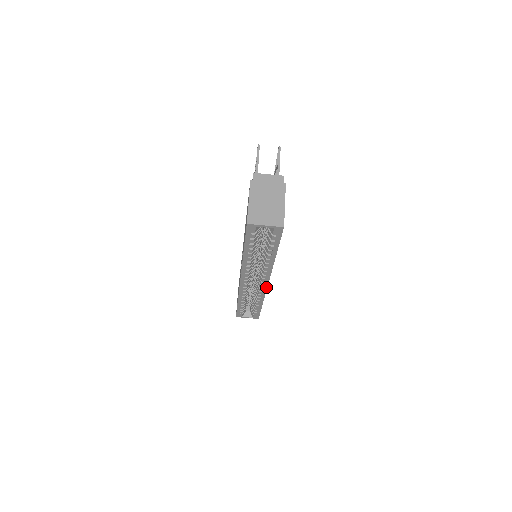
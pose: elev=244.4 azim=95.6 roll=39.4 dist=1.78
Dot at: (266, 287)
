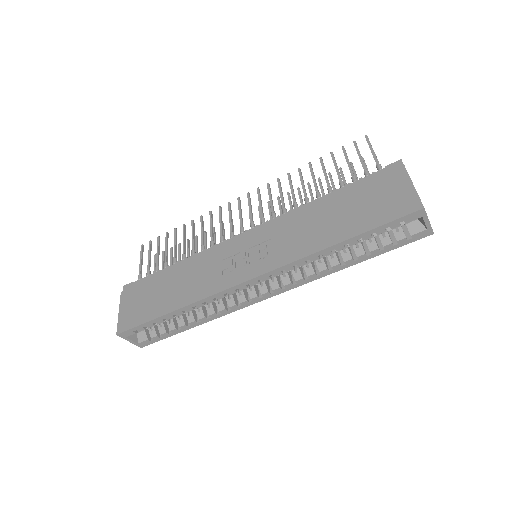
Dot at: (258, 301)
